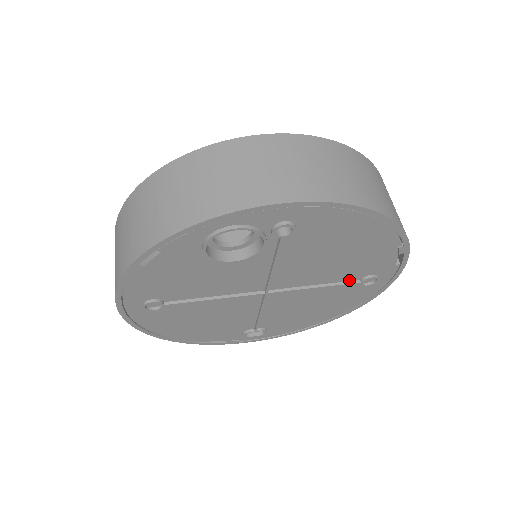
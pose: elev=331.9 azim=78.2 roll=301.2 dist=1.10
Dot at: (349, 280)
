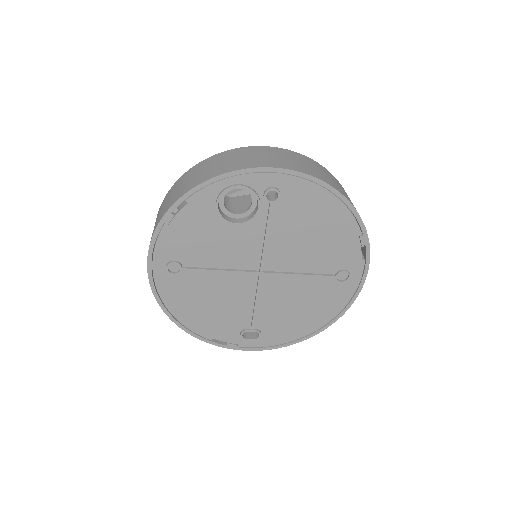
Dot at: (326, 273)
